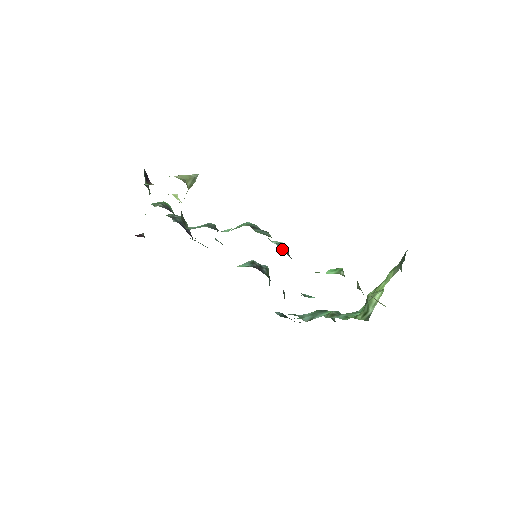
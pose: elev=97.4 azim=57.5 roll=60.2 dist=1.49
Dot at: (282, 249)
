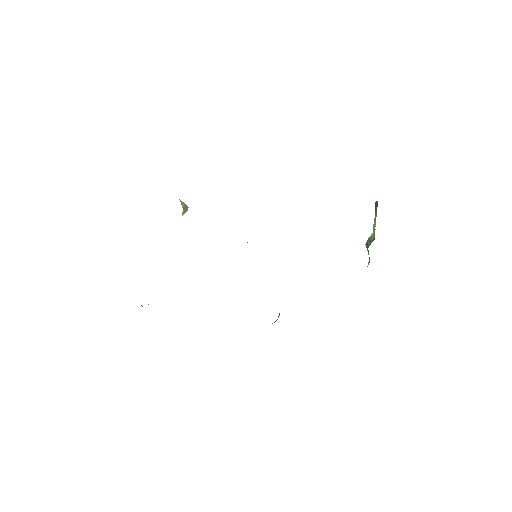
Dot at: occluded
